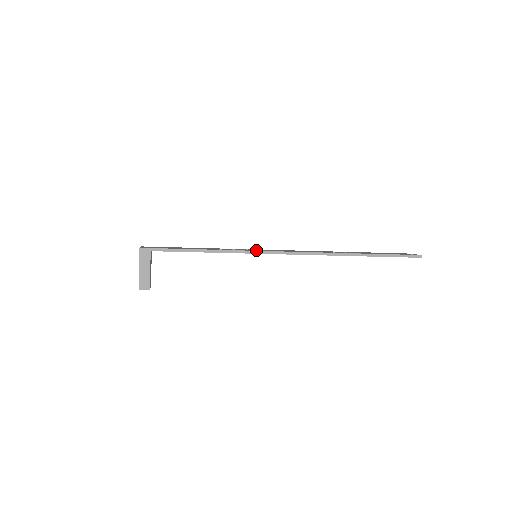
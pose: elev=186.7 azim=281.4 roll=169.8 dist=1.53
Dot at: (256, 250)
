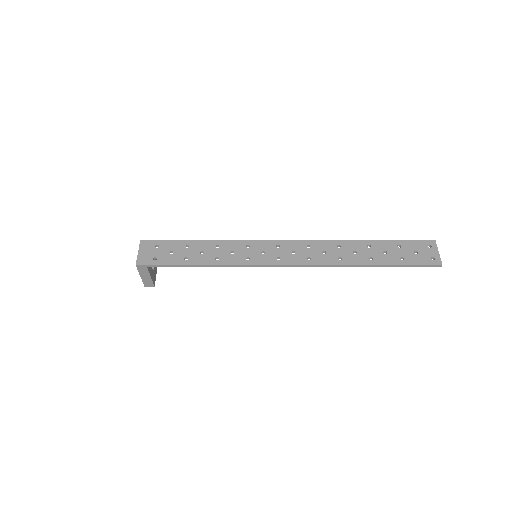
Dot at: (254, 260)
